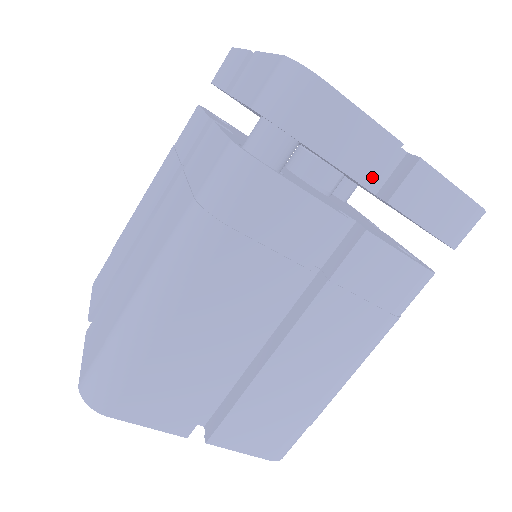
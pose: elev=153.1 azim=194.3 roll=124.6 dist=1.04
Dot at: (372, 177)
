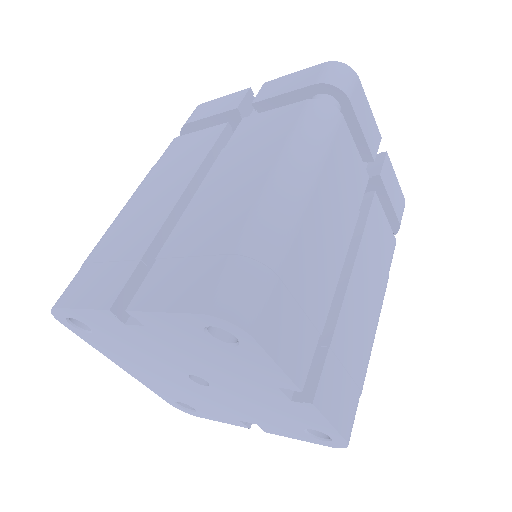
Dot at: (374, 152)
